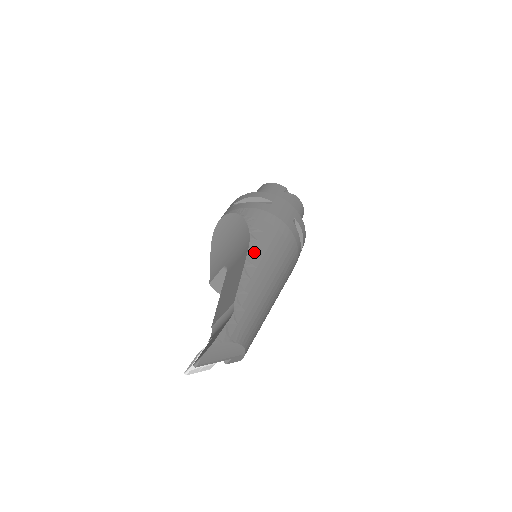
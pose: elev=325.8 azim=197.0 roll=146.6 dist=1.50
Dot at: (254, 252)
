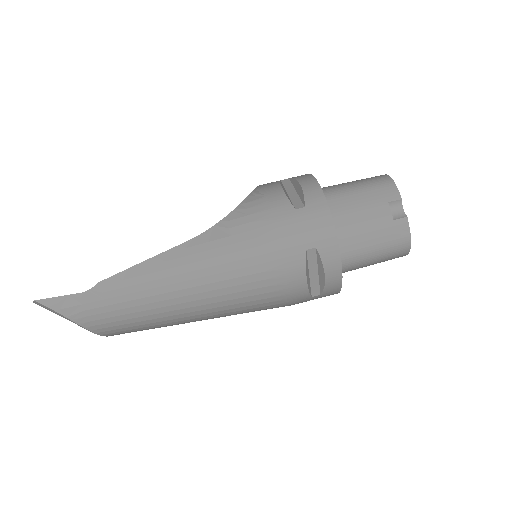
Dot at: (186, 250)
